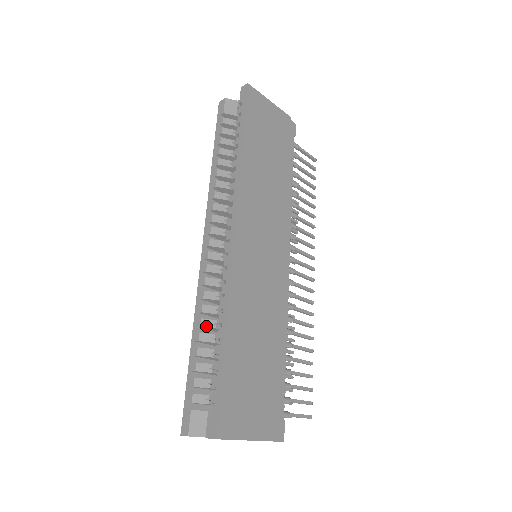
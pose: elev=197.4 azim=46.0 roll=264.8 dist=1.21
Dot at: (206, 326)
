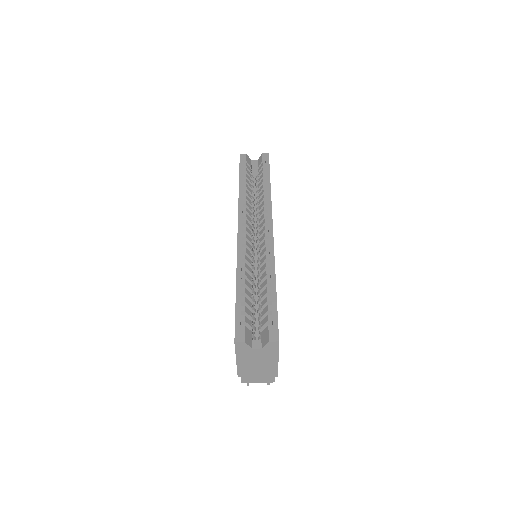
Dot at: (248, 277)
